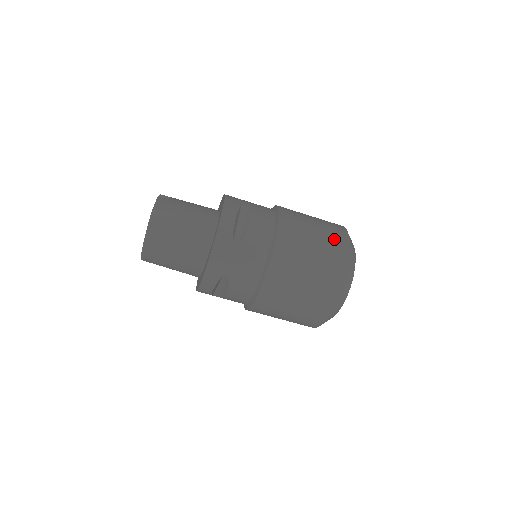
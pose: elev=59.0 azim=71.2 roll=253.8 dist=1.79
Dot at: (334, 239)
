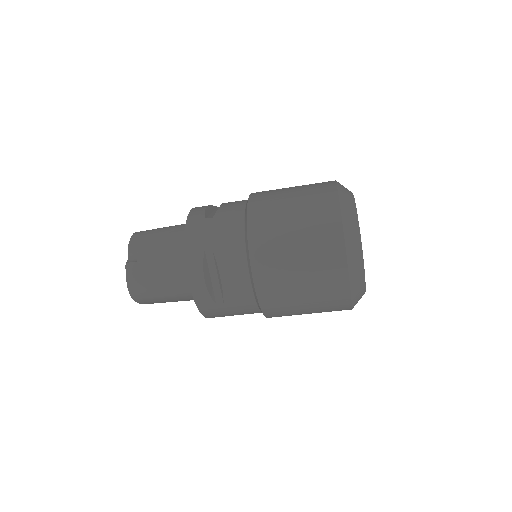
Dot at: (324, 257)
